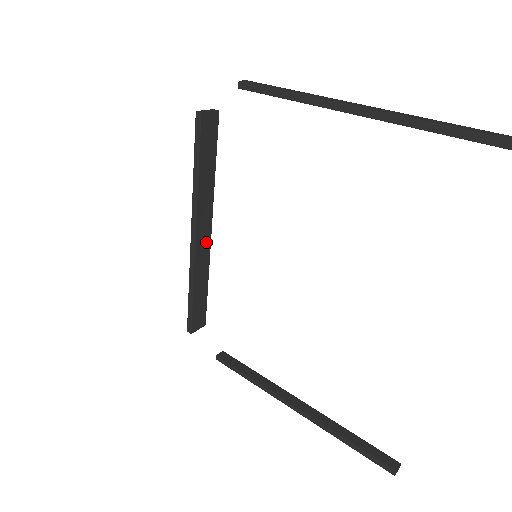
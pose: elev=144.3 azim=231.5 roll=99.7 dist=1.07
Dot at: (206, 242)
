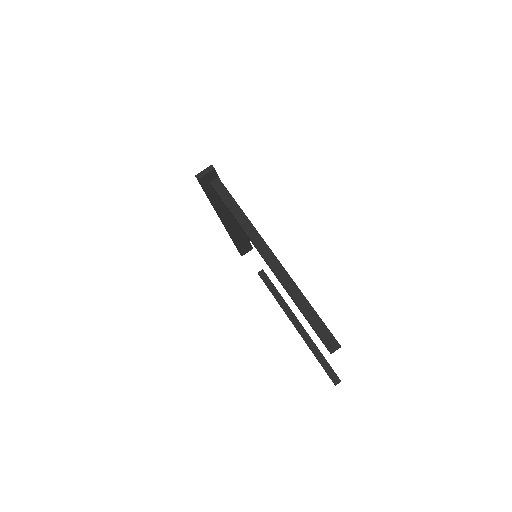
Dot at: (235, 222)
